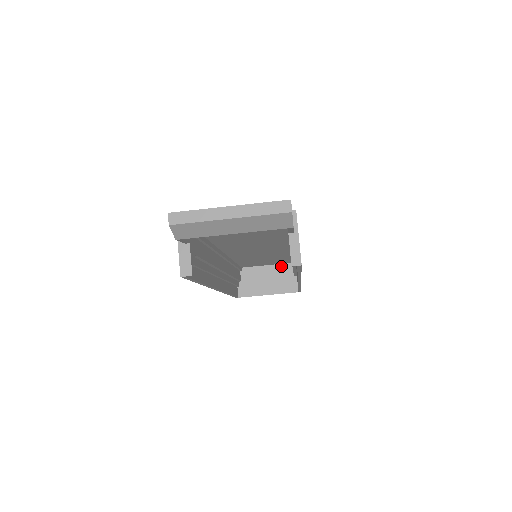
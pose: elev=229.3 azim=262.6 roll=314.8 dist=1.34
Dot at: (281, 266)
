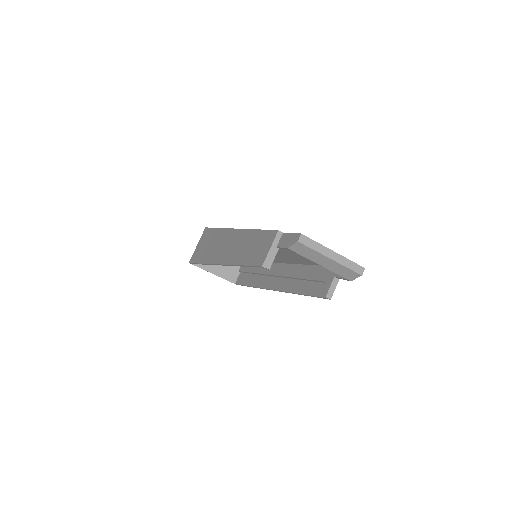
Dot at: occluded
